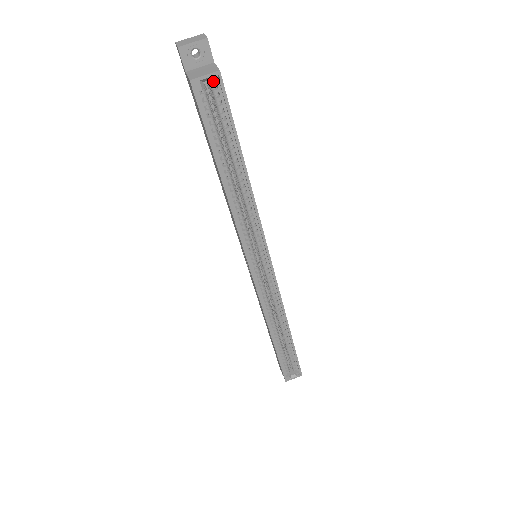
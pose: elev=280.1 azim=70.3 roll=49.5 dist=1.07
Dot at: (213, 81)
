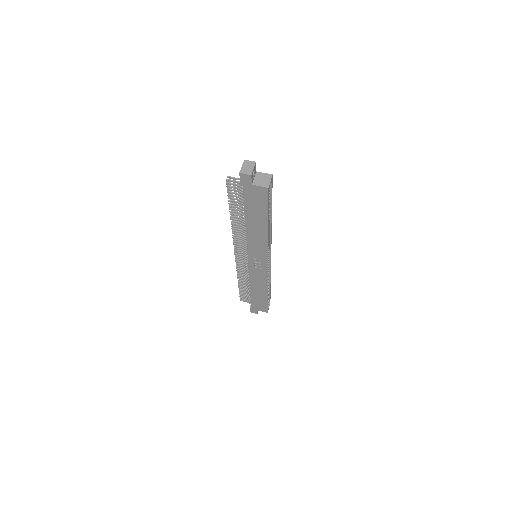
Dot at: (271, 181)
